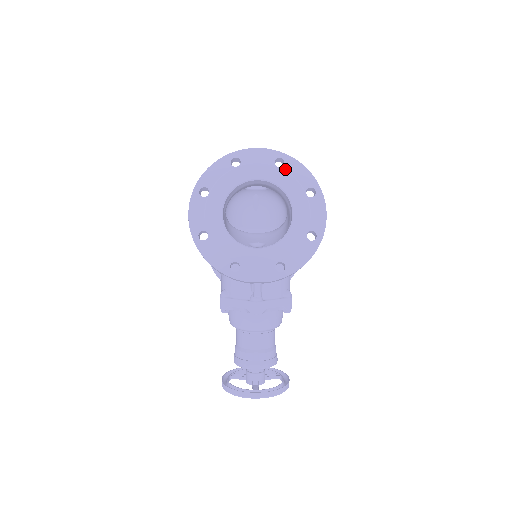
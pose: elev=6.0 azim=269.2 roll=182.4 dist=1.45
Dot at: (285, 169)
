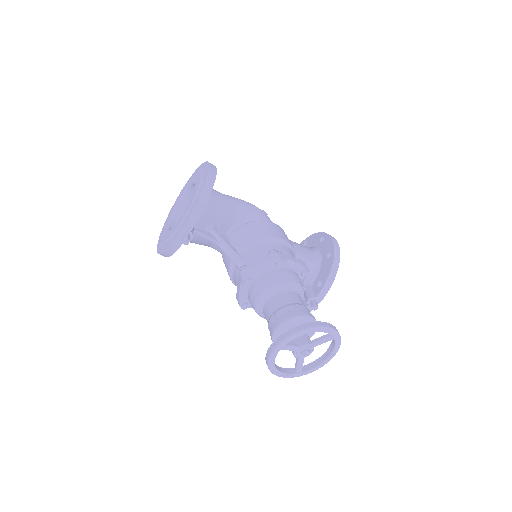
Dot at: occluded
